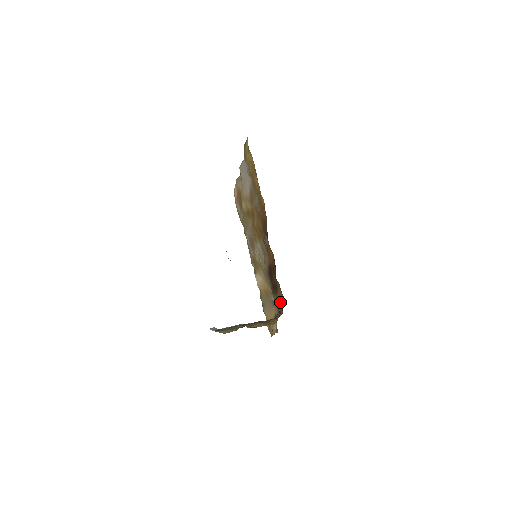
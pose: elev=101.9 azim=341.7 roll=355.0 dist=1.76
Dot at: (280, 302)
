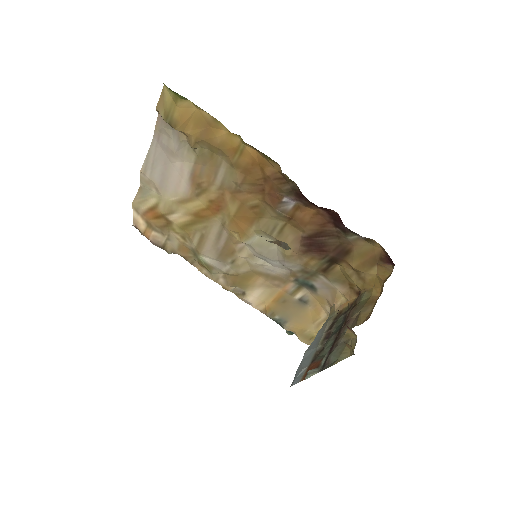
Dot at: (367, 261)
